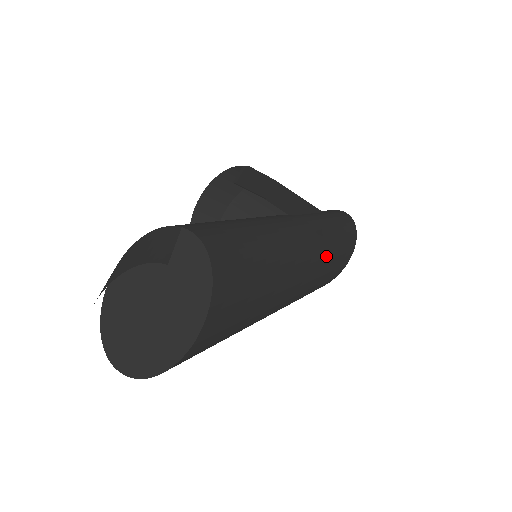
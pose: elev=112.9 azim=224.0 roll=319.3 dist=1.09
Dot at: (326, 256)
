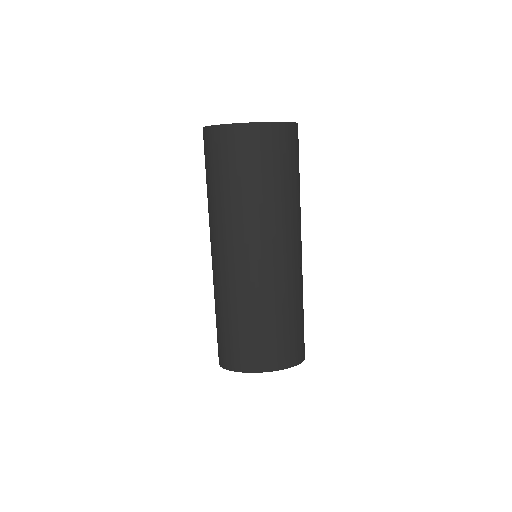
Dot at: (289, 290)
